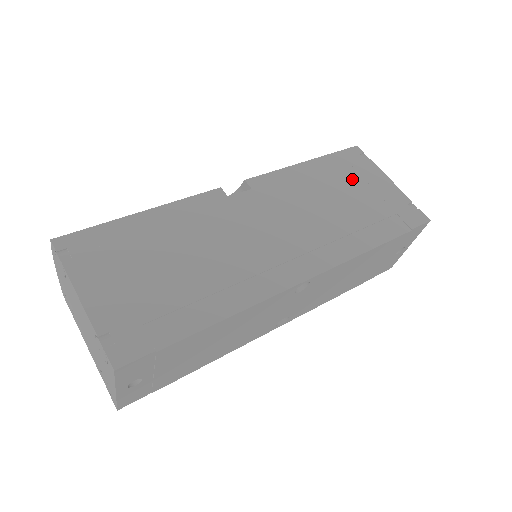
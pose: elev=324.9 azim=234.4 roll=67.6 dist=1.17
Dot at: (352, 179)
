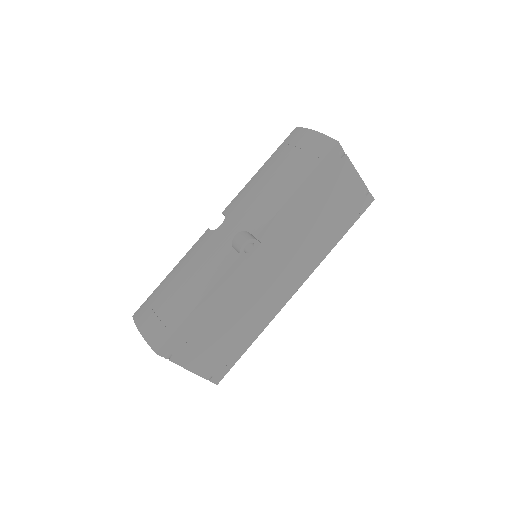
Dot at: (330, 189)
